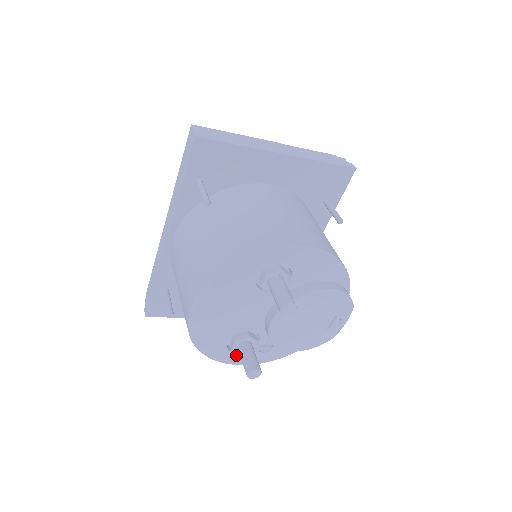
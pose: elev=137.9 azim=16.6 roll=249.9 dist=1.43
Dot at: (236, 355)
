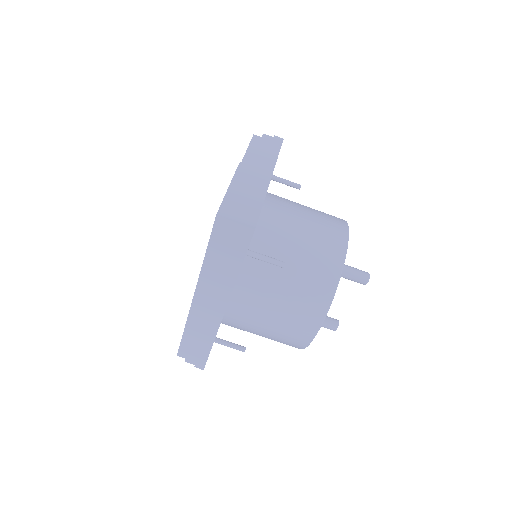
Dot at: occluded
